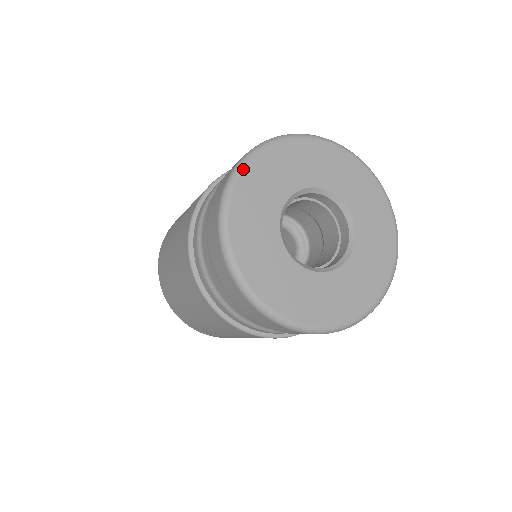
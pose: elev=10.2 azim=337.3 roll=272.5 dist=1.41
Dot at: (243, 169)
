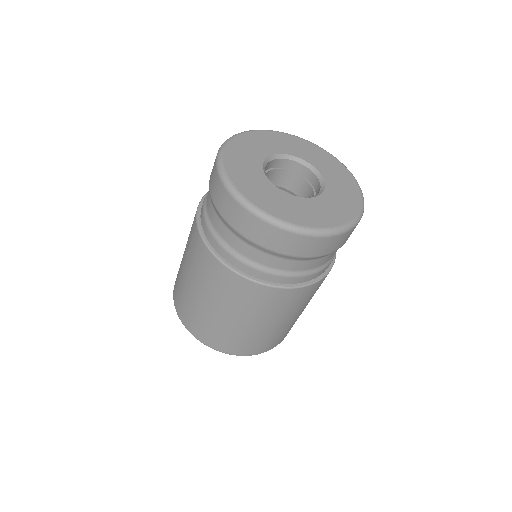
Dot at: (272, 131)
